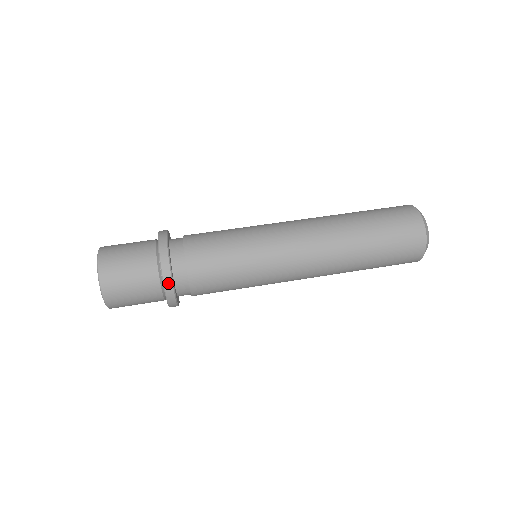
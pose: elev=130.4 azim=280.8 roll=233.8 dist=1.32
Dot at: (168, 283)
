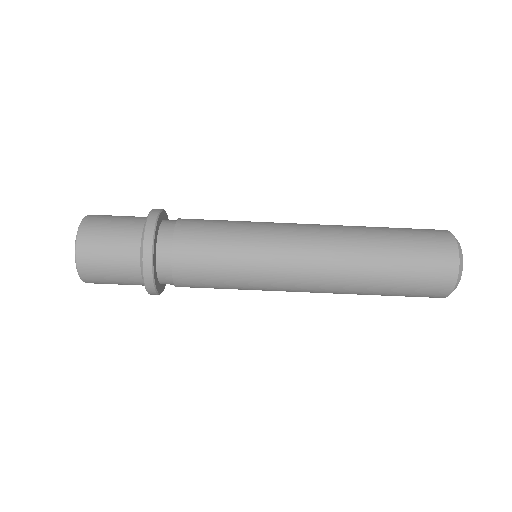
Dot at: (154, 294)
